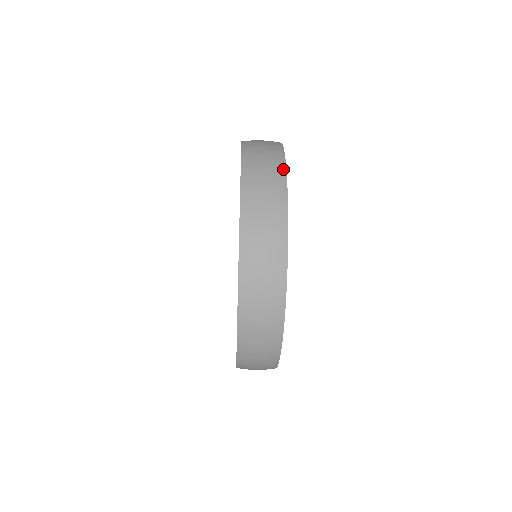
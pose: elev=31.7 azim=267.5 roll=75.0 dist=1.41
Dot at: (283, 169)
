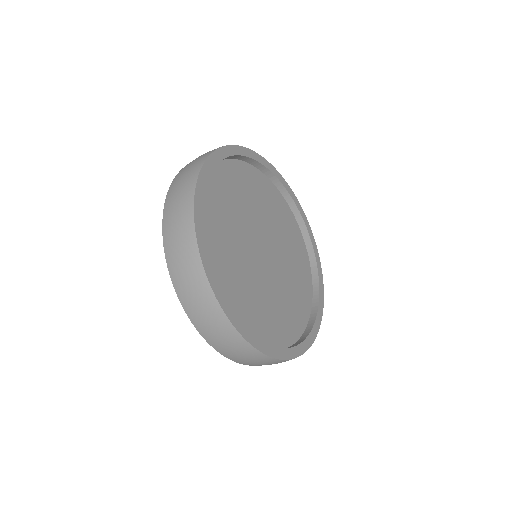
Dot at: (217, 148)
